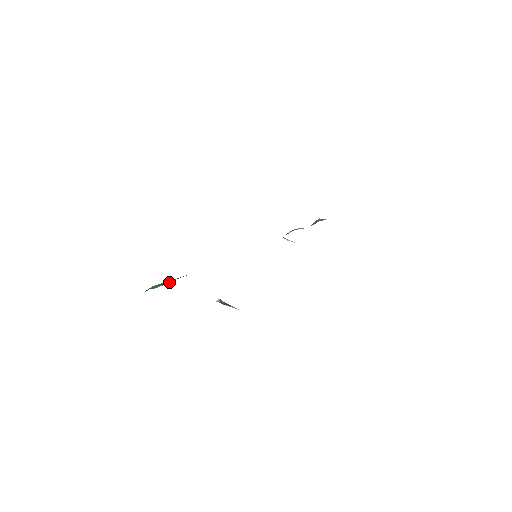
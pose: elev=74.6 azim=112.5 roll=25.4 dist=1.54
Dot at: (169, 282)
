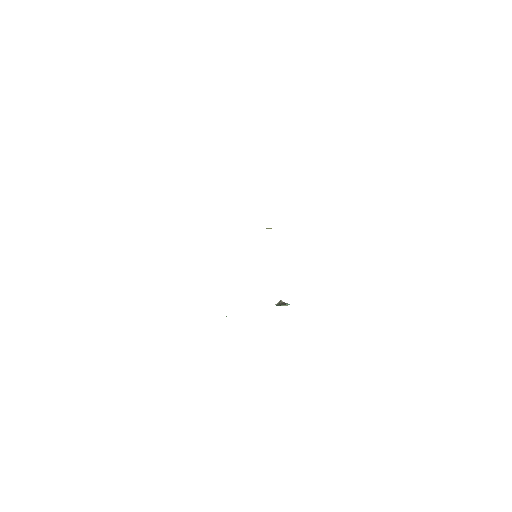
Dot at: occluded
